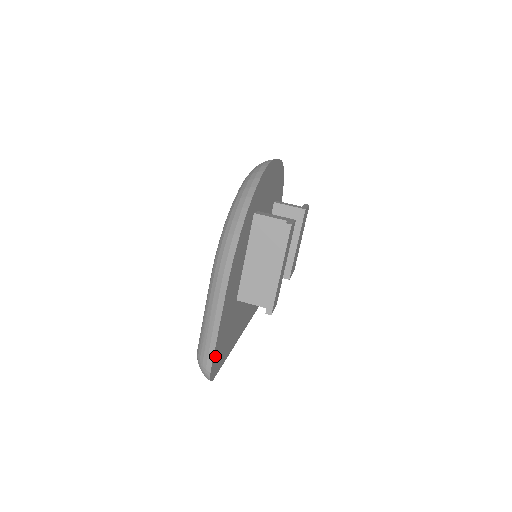
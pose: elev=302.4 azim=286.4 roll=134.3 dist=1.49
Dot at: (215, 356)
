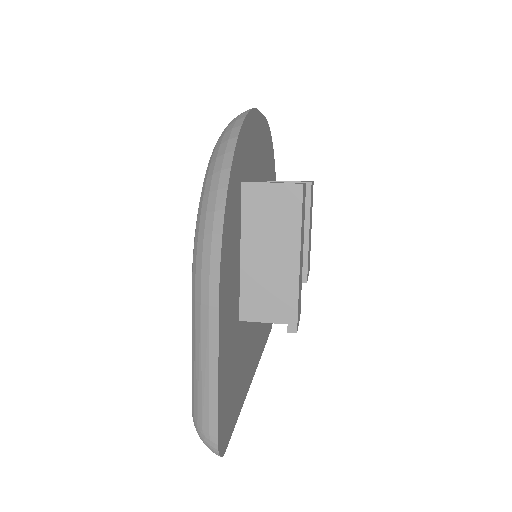
Dot at: (220, 415)
